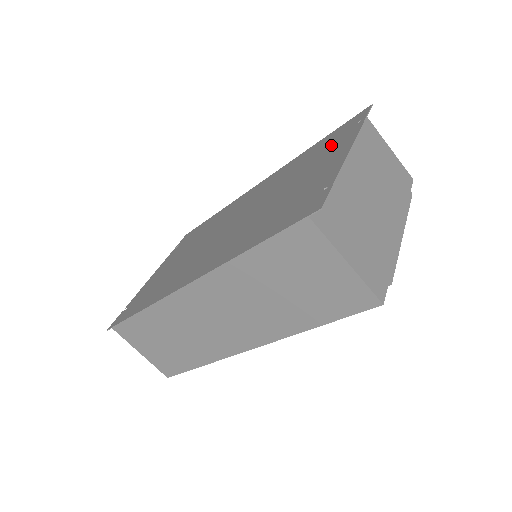
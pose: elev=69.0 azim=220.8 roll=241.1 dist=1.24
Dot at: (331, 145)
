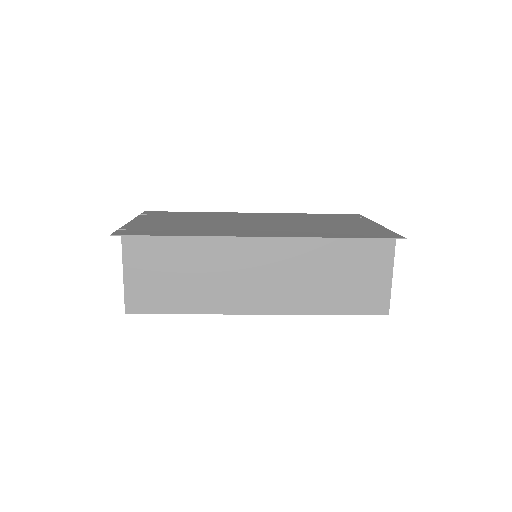
Dot at: (344, 218)
